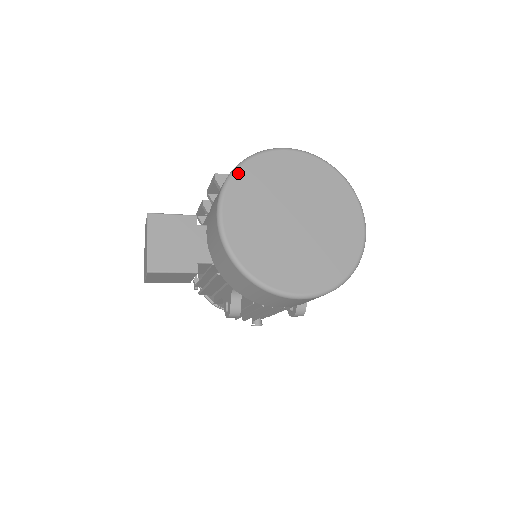
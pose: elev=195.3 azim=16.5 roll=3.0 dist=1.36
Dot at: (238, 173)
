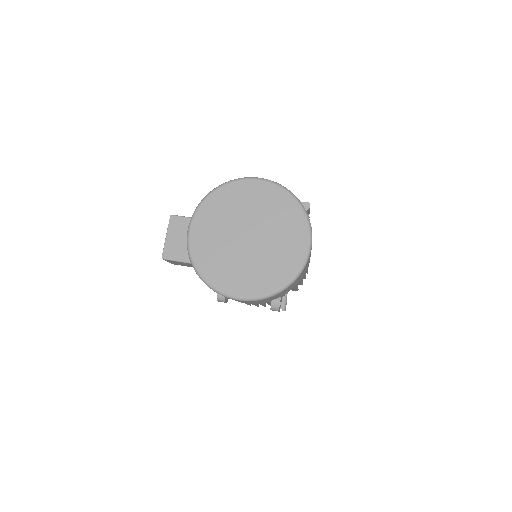
Dot at: (210, 197)
